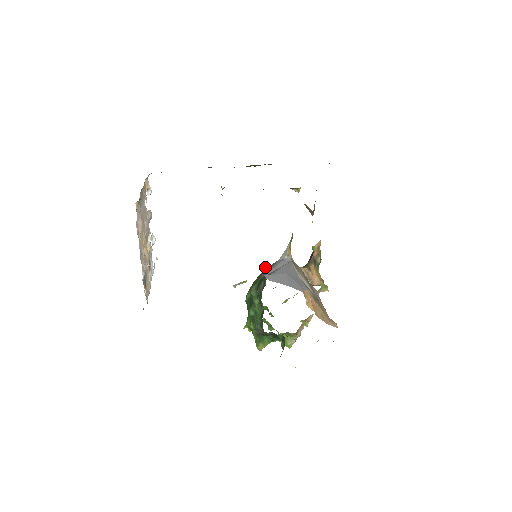
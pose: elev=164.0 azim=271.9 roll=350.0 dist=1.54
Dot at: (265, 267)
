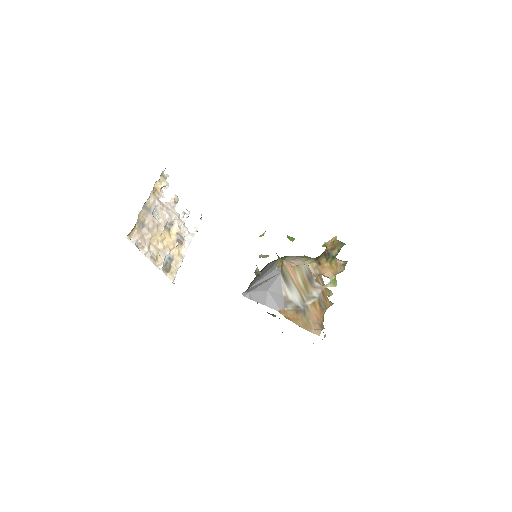
Dot at: (291, 240)
